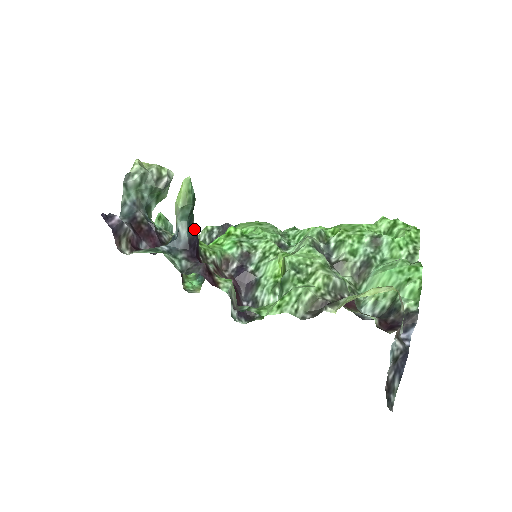
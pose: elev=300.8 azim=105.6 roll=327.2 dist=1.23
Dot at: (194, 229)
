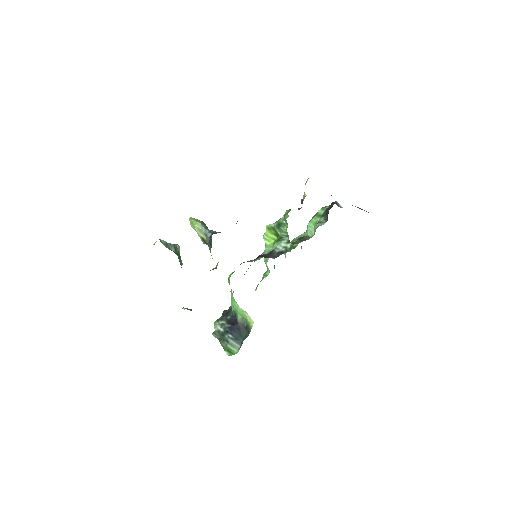
Dot at: occluded
